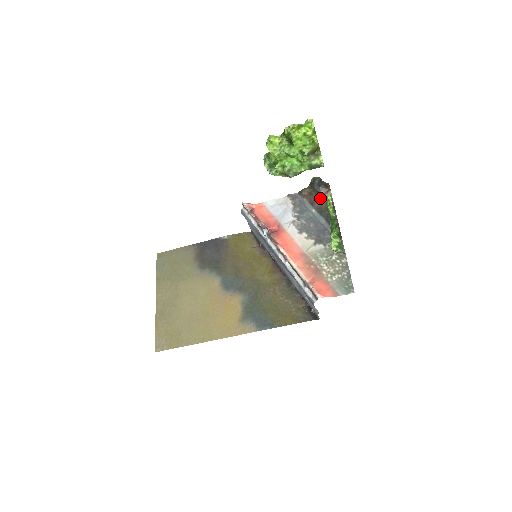
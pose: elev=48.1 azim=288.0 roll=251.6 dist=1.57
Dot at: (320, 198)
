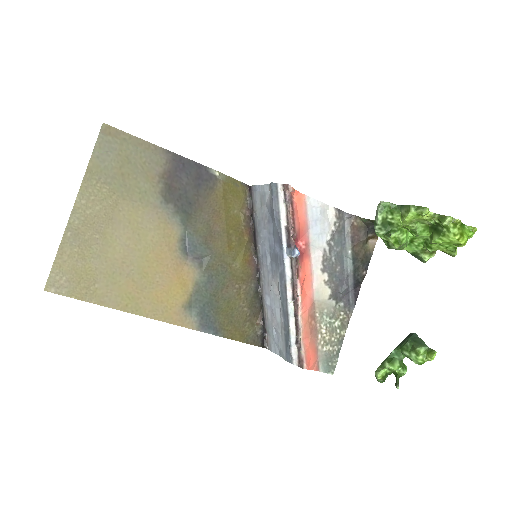
Dot at: (365, 242)
